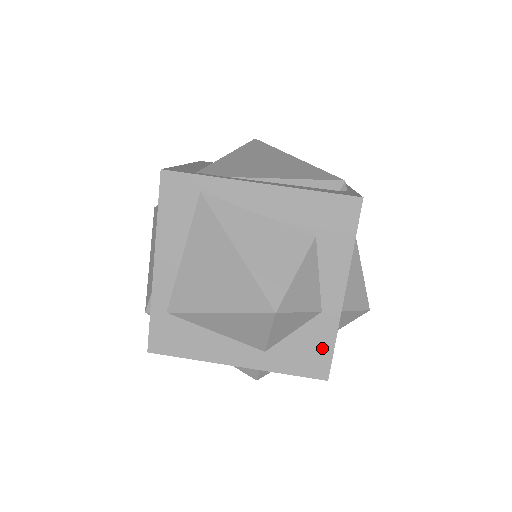
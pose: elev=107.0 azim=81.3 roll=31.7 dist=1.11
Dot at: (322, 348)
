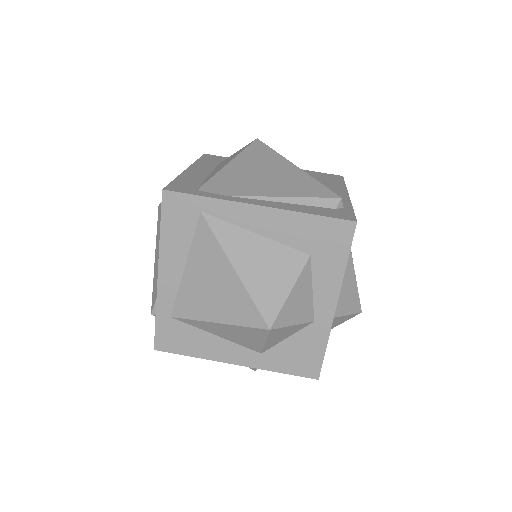
Dot at: (314, 352)
